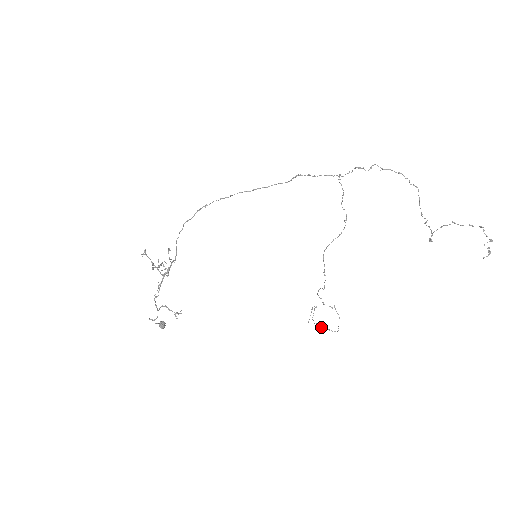
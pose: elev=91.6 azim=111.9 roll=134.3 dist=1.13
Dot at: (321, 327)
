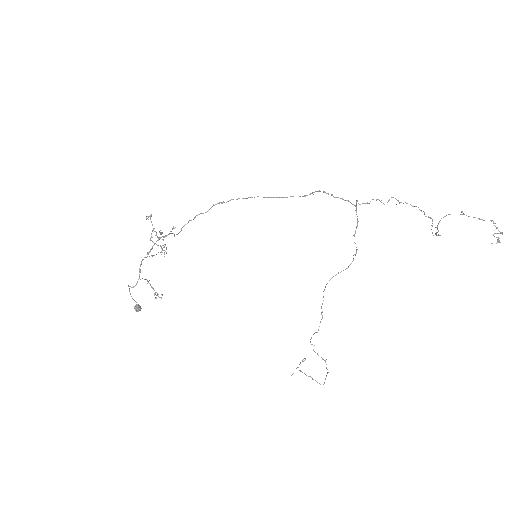
Dot at: (305, 374)
